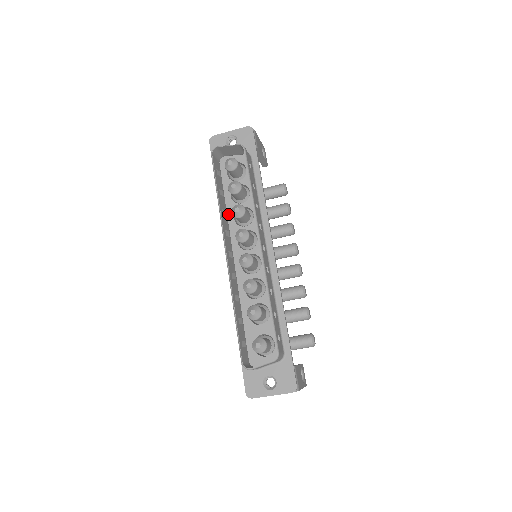
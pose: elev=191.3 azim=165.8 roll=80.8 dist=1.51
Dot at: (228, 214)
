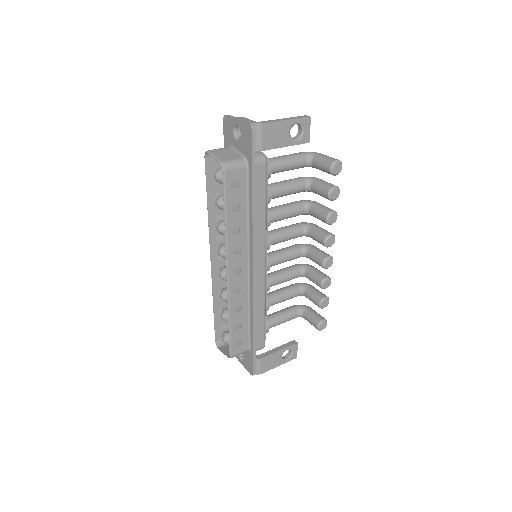
Dot at: occluded
